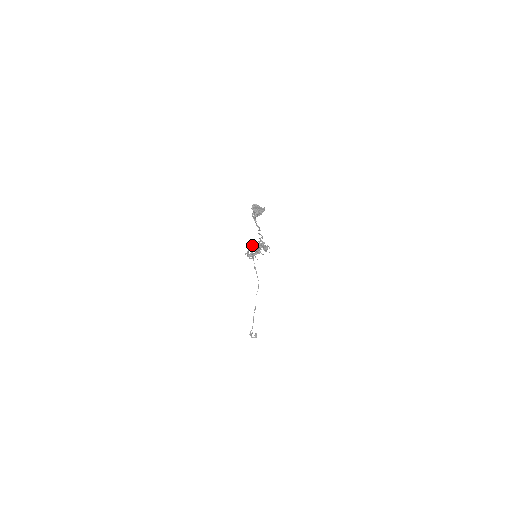
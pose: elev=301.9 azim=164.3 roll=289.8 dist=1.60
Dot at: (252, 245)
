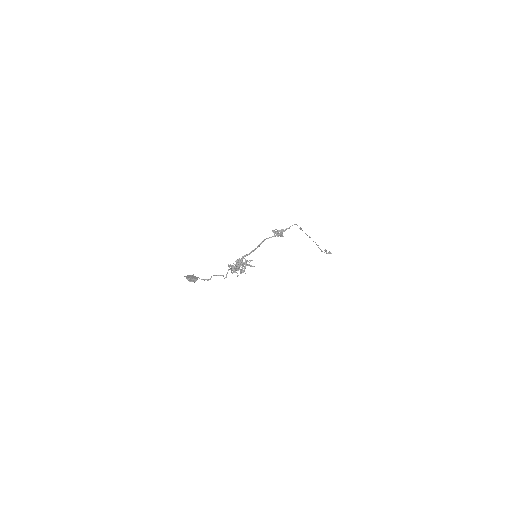
Dot at: (236, 261)
